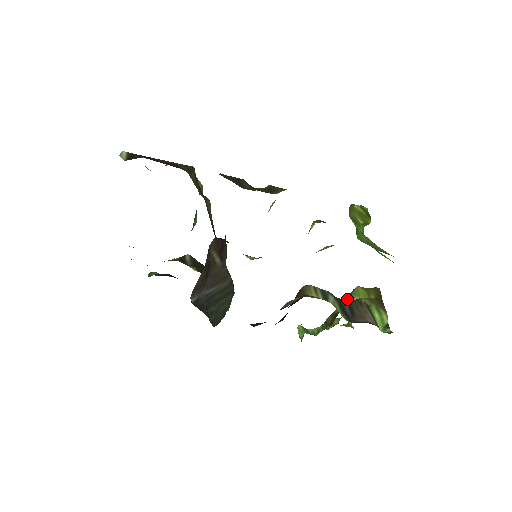
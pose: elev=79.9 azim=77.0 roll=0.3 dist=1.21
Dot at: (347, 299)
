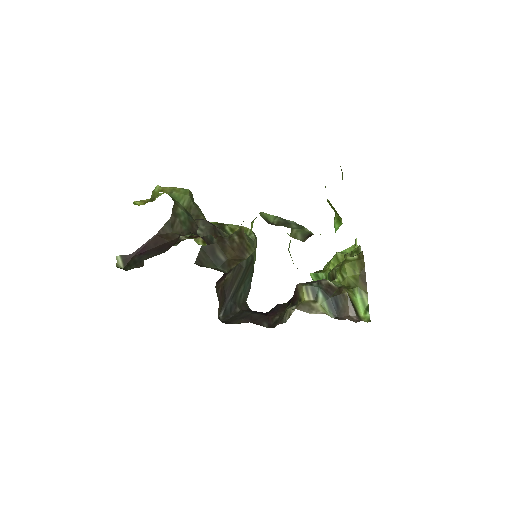
Dot at: (339, 271)
